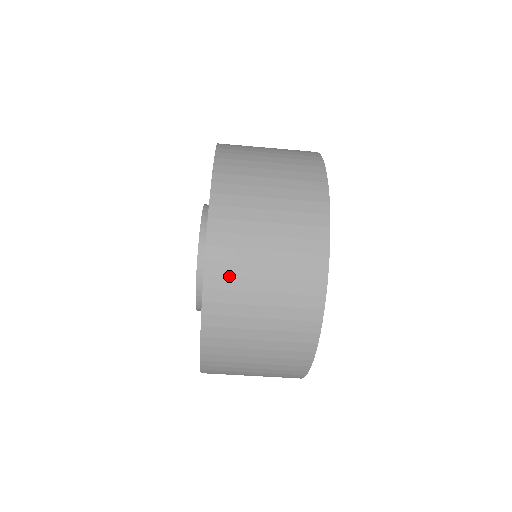
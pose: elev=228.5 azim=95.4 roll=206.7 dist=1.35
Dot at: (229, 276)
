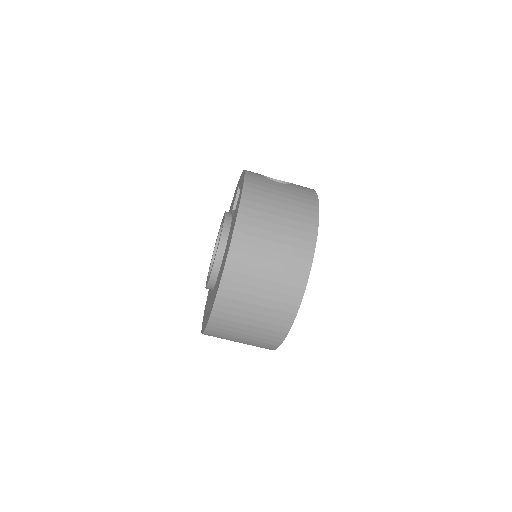
Dot at: (226, 320)
